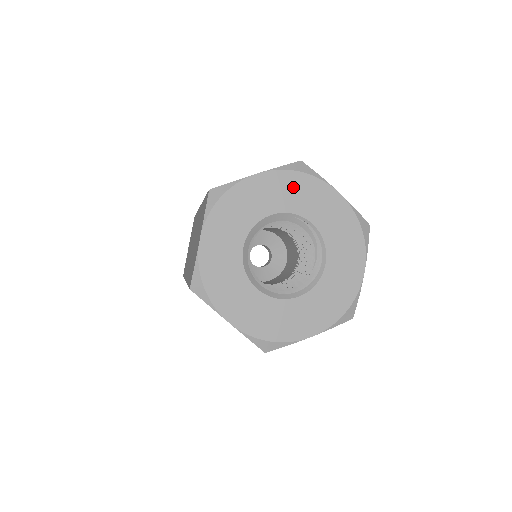
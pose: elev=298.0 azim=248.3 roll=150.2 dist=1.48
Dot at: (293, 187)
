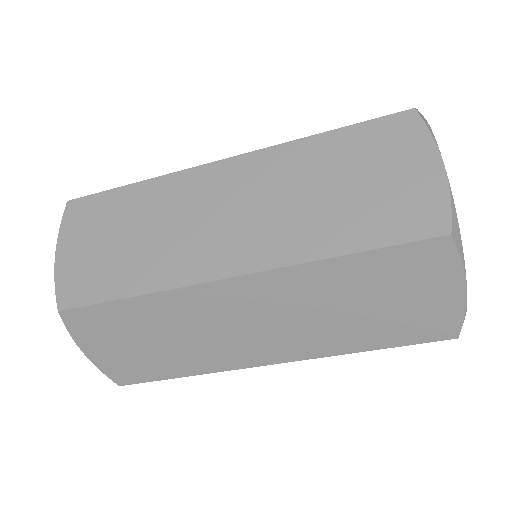
Dot at: occluded
